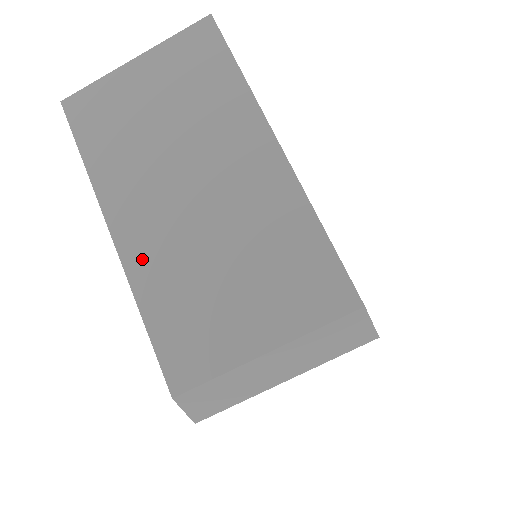
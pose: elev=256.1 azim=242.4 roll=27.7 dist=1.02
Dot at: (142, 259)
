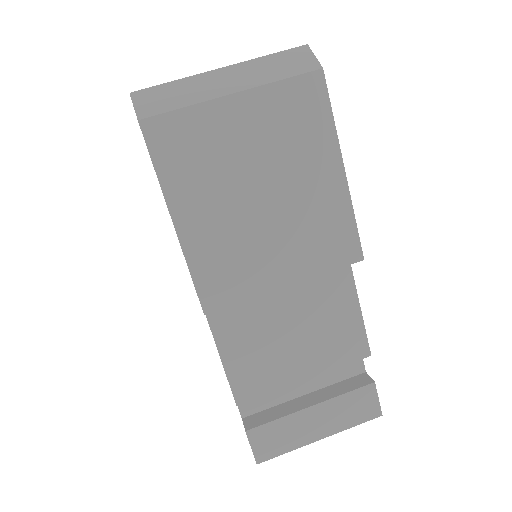
Dot at: occluded
